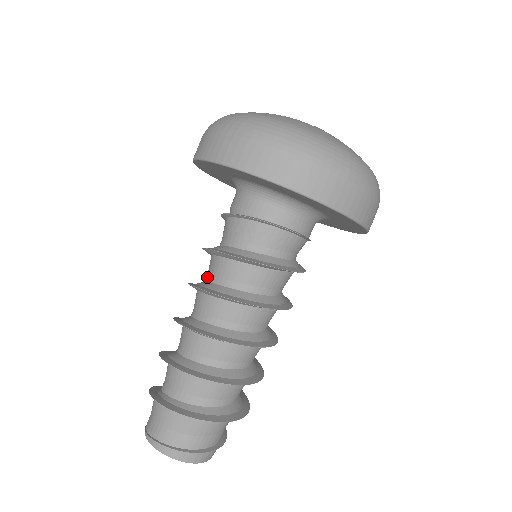
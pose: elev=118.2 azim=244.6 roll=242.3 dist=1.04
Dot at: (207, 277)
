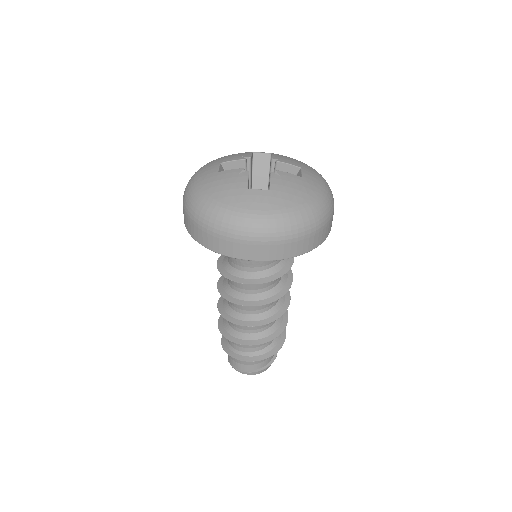
Dot at: (230, 284)
